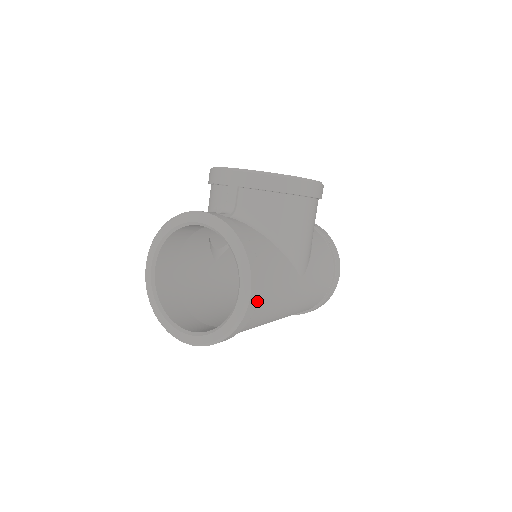
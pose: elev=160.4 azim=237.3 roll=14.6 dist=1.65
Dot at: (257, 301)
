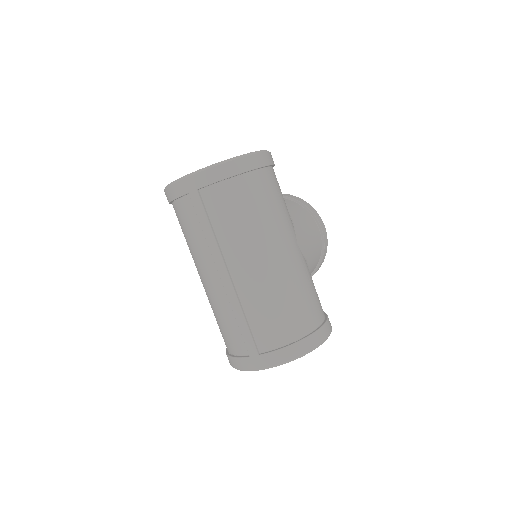
Dot at: (266, 165)
